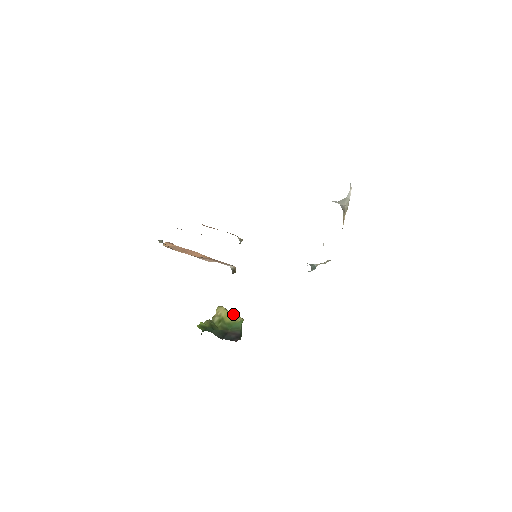
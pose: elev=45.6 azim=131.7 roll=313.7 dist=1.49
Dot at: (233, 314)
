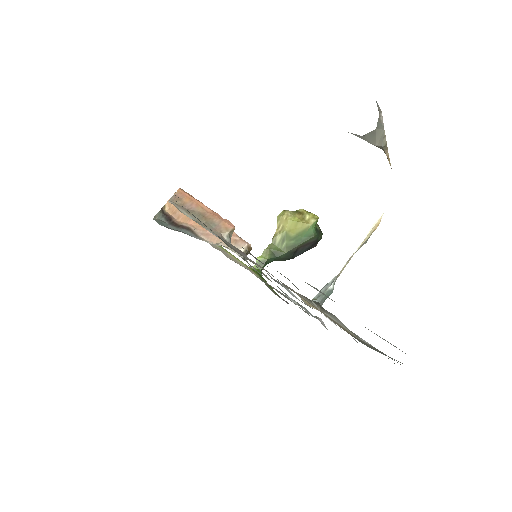
Dot at: (302, 215)
